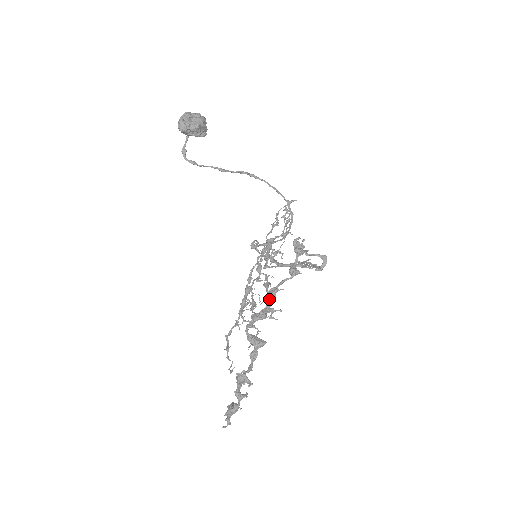
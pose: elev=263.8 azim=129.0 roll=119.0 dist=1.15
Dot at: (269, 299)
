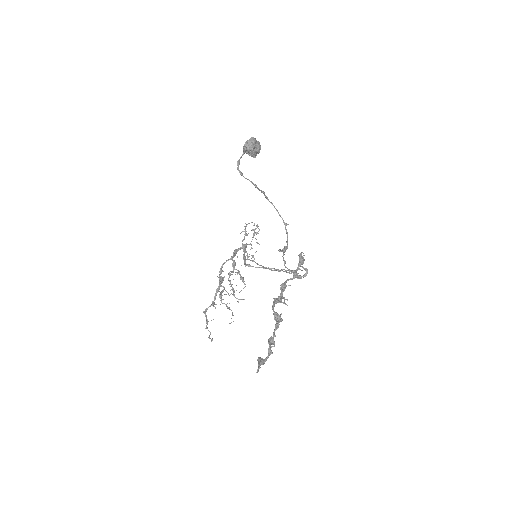
Dot at: (282, 290)
